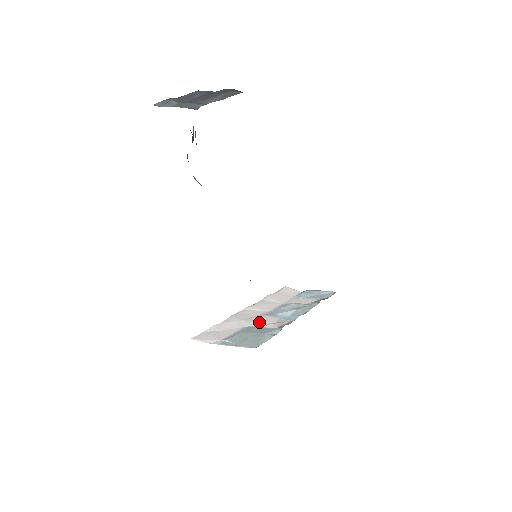
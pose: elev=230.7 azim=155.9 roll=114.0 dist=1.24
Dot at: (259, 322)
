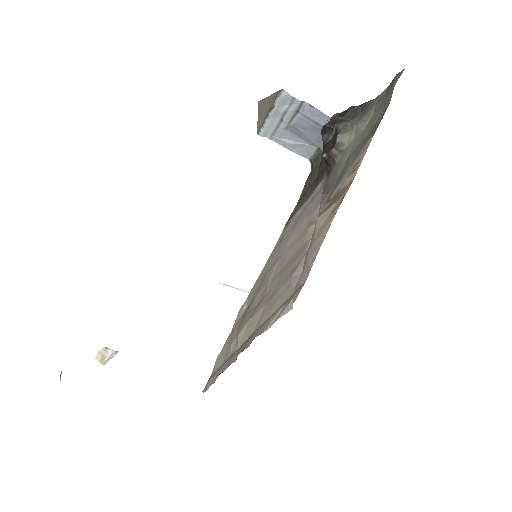
Dot at: occluded
